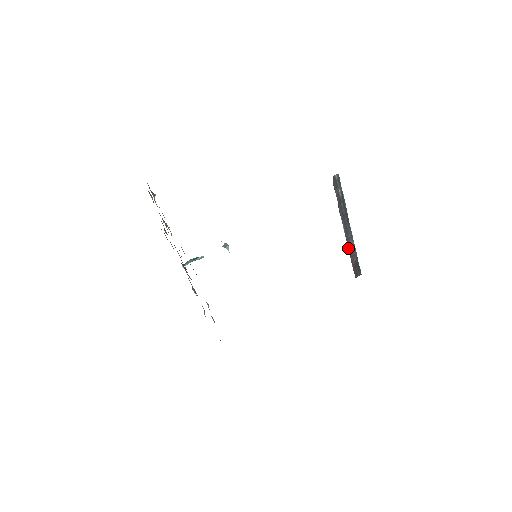
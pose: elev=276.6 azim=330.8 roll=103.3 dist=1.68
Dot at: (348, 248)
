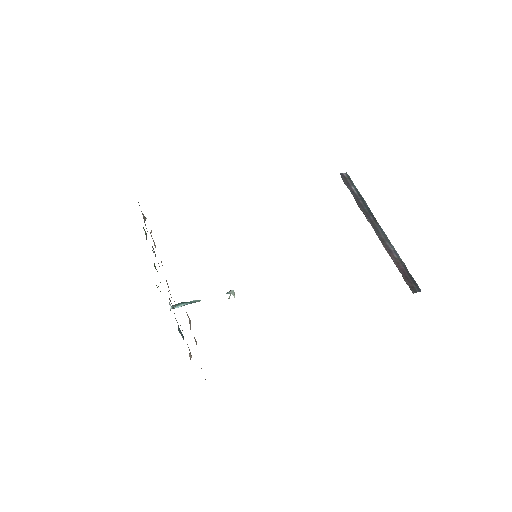
Dot at: occluded
